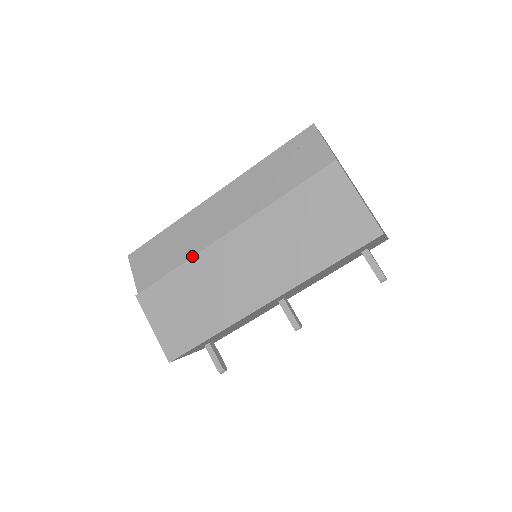
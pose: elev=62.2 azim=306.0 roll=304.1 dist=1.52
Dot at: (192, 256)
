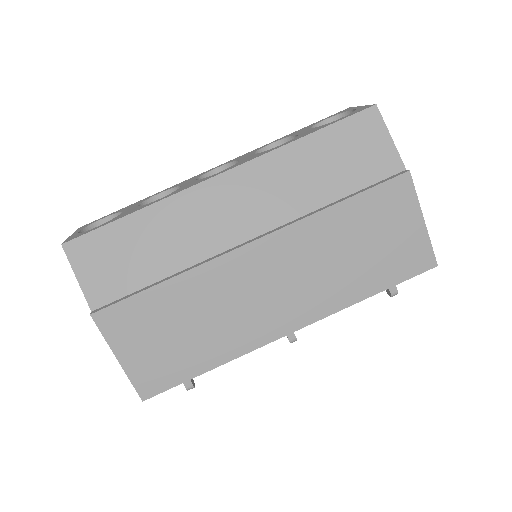
Dot at: (188, 264)
